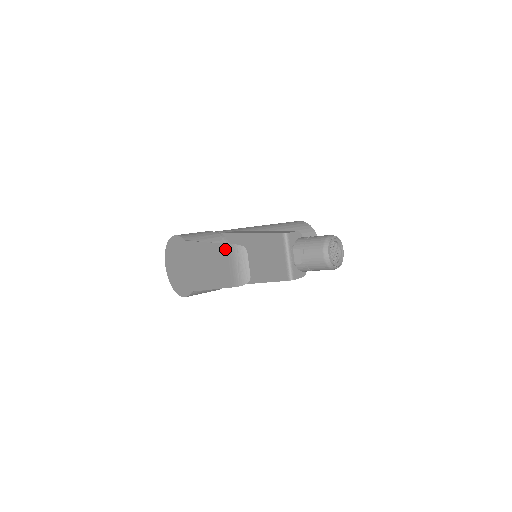
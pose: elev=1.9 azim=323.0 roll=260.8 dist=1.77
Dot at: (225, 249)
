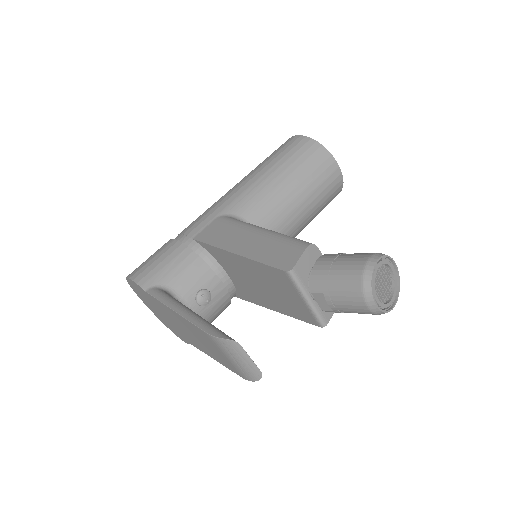
Dot at: (205, 335)
